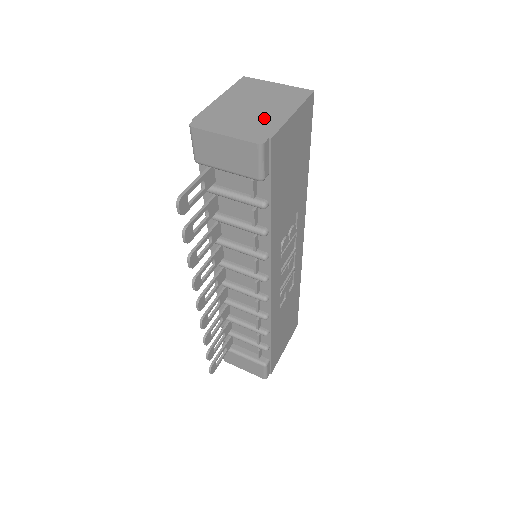
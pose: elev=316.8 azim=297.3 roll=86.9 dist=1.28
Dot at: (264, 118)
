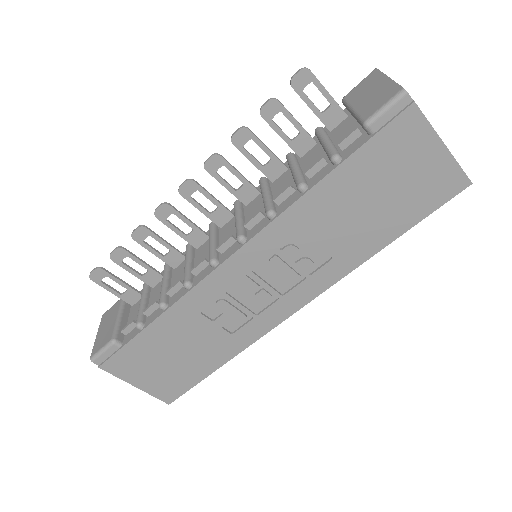
Dot at: occluded
